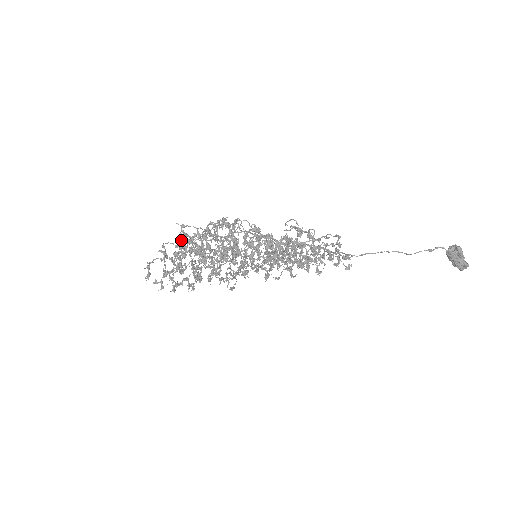
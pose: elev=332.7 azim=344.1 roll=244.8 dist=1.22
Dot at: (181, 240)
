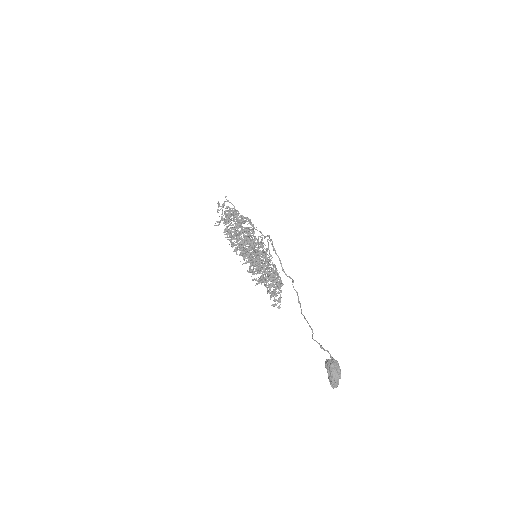
Dot at: occluded
